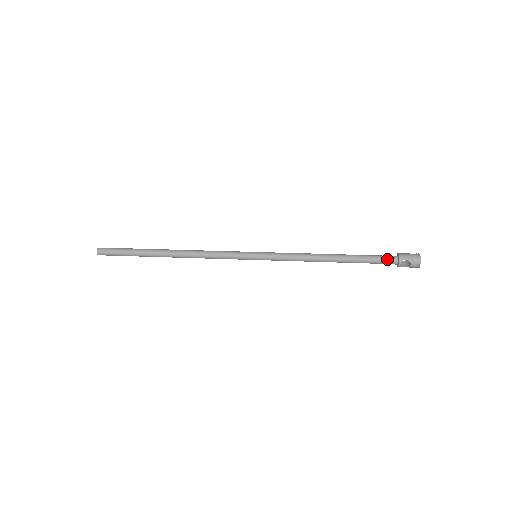
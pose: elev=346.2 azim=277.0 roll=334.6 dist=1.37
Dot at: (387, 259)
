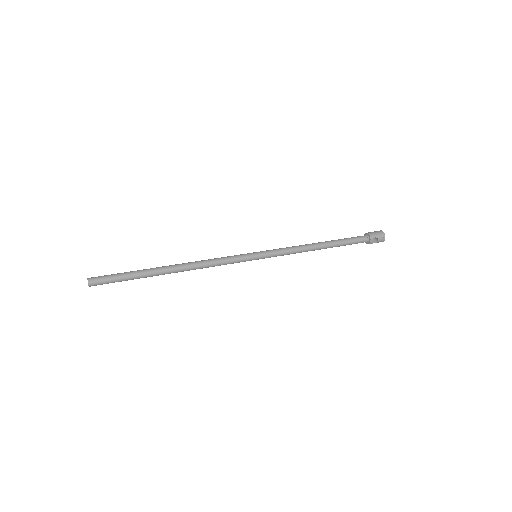
Dot at: (361, 239)
